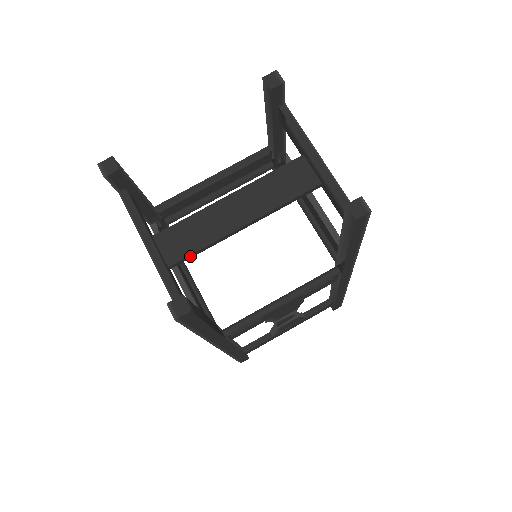
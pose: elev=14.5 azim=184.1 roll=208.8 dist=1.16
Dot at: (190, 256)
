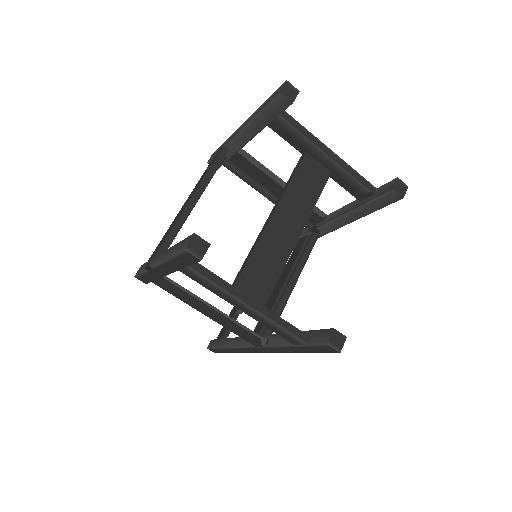
Dot at: (271, 291)
